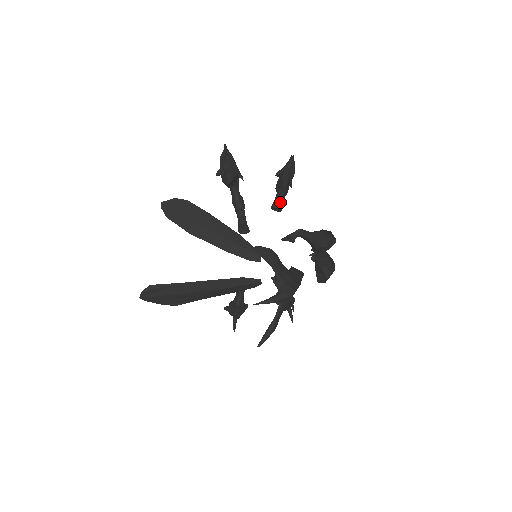
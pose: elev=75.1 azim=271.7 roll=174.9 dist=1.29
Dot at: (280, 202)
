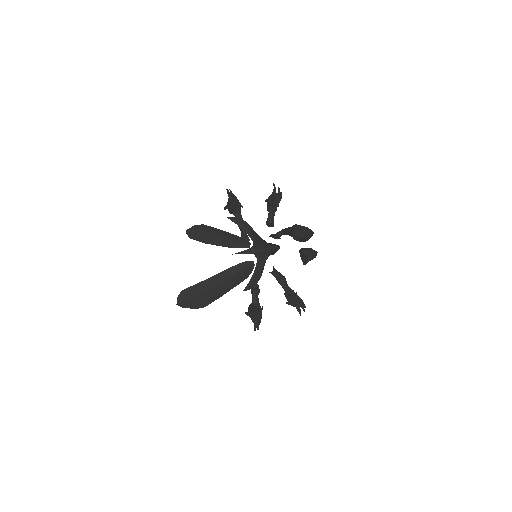
Dot at: (271, 218)
